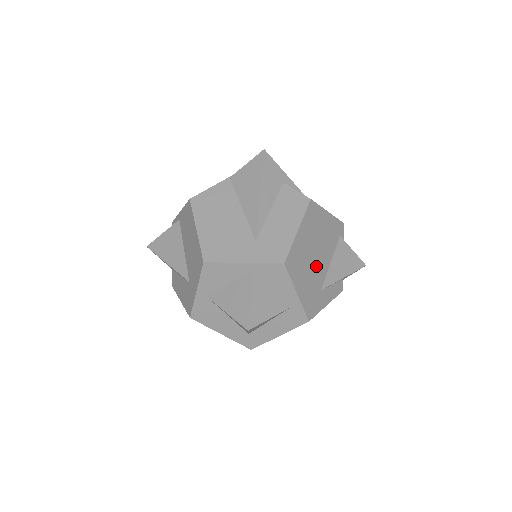
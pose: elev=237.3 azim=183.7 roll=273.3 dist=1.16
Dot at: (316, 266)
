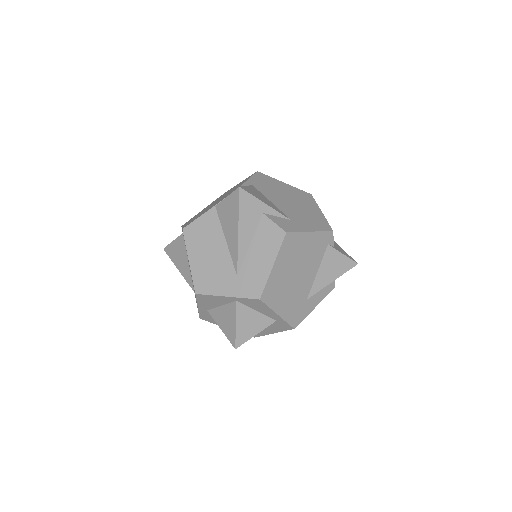
Dot at: (299, 283)
